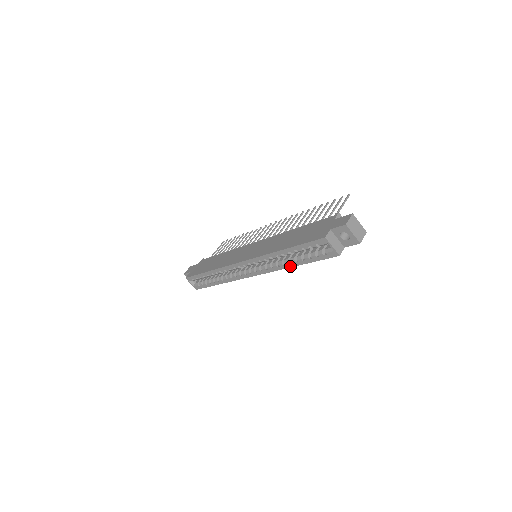
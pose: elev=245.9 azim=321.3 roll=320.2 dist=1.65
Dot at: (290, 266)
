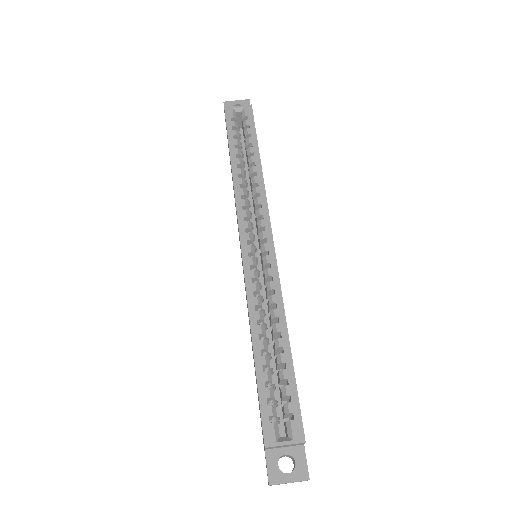
Dot at: (259, 168)
